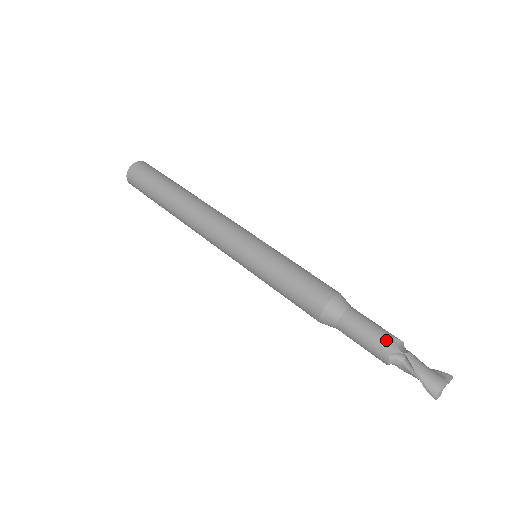
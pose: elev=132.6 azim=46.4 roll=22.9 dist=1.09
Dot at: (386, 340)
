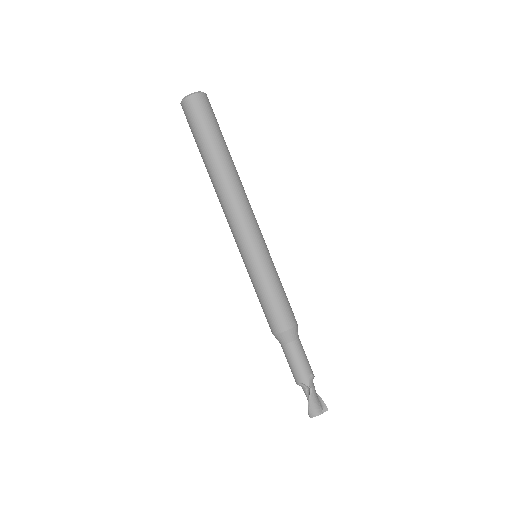
Dot at: (305, 374)
